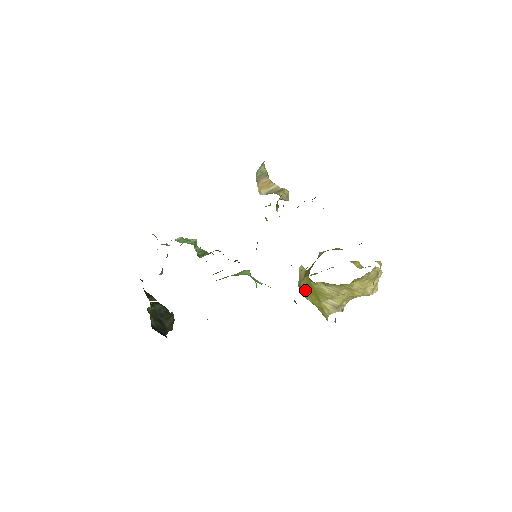
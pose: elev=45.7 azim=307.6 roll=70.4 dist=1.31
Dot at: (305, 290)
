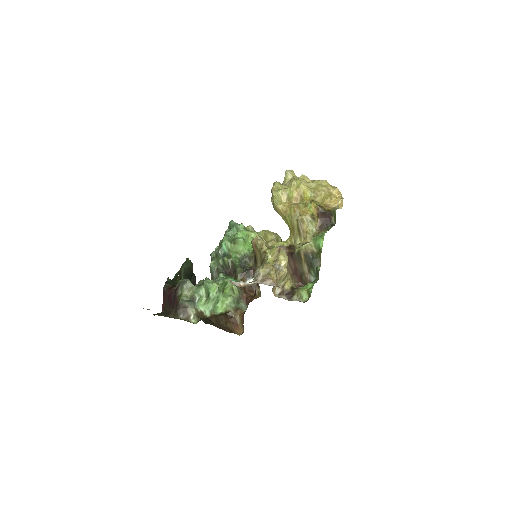
Dot at: occluded
